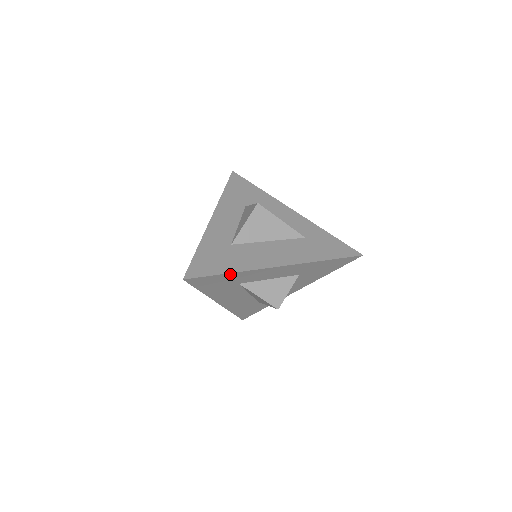
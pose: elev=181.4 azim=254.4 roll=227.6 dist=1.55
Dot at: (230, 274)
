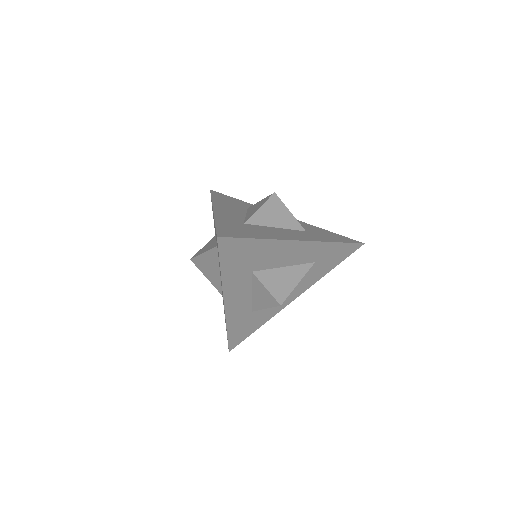
Dot at: (258, 325)
